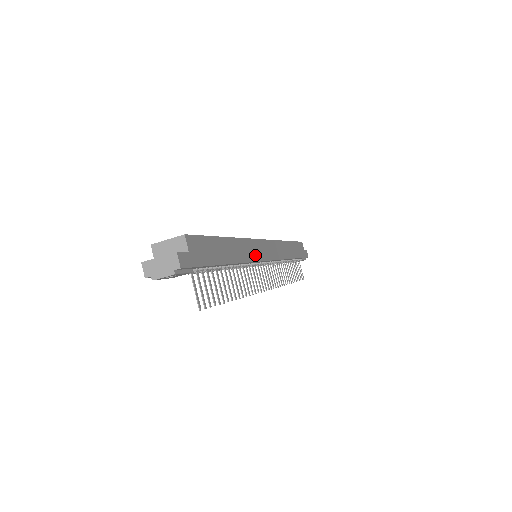
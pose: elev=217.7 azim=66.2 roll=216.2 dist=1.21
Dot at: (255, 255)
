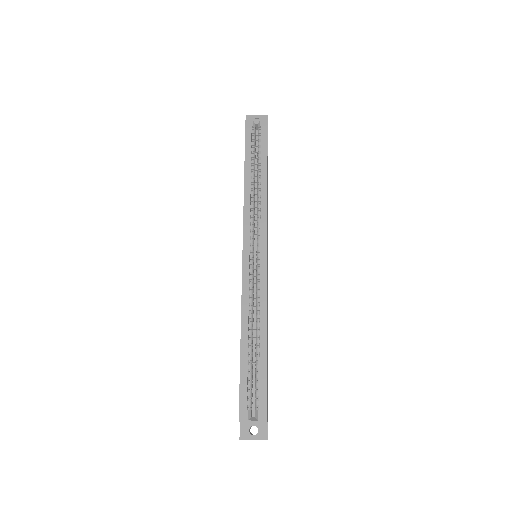
Dot at: occluded
